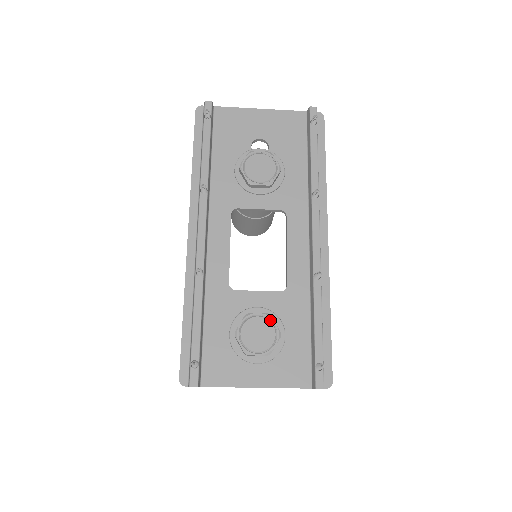
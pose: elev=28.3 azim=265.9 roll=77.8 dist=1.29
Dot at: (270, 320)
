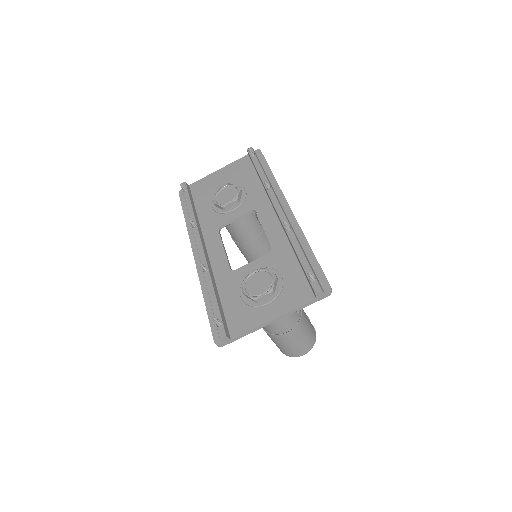
Dot at: (264, 271)
